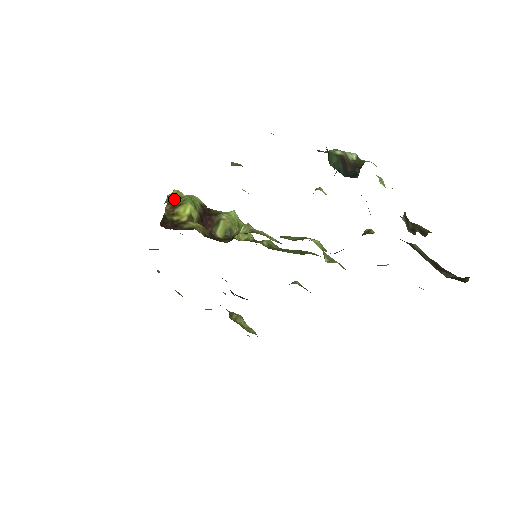
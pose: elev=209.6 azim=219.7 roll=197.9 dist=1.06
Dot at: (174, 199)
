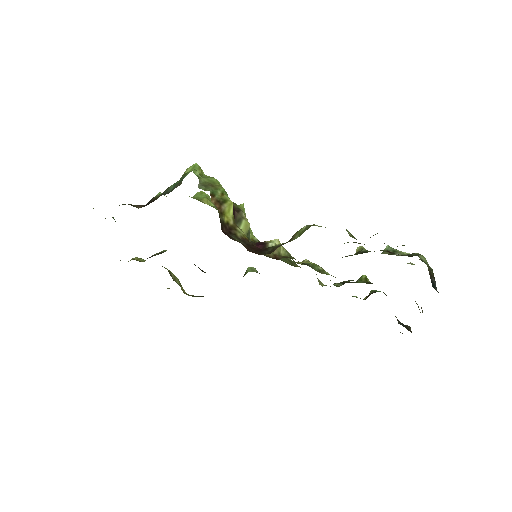
Dot at: (207, 184)
